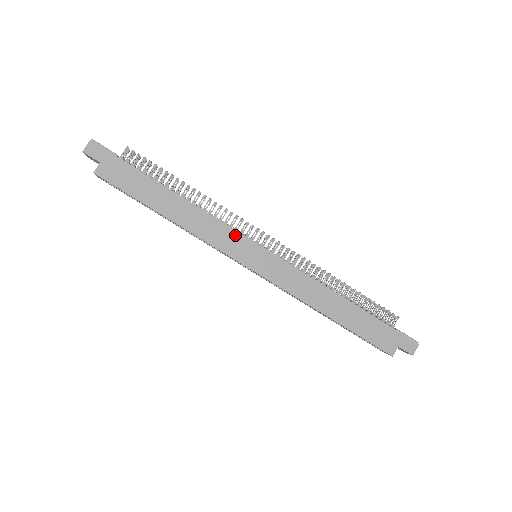
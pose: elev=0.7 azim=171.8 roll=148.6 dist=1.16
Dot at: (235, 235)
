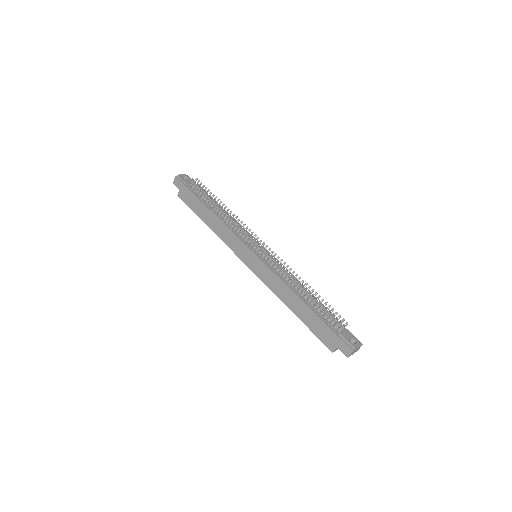
Dot at: (239, 242)
